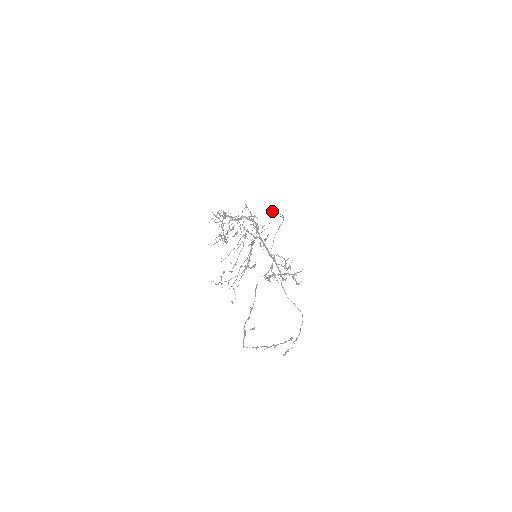
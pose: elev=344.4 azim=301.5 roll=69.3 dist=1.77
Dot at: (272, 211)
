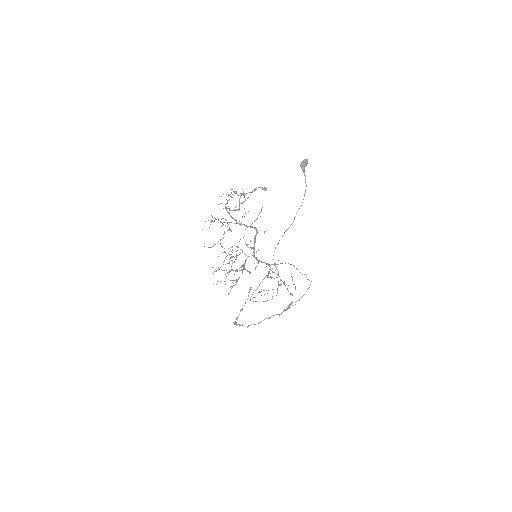
Dot at: (301, 168)
